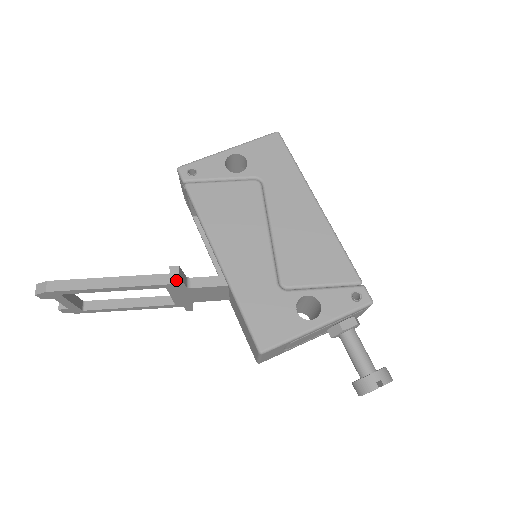
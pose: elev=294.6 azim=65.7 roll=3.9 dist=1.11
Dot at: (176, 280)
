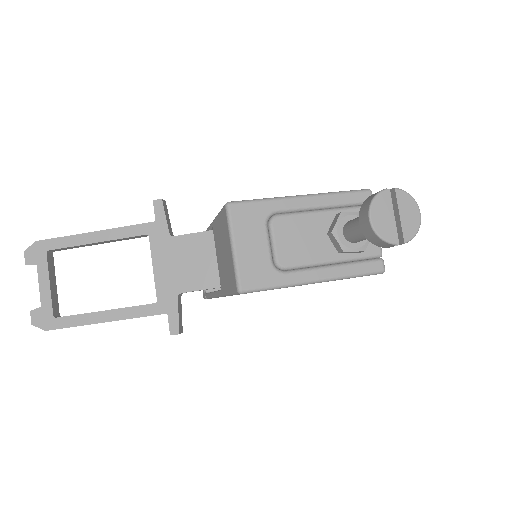
Dot at: (159, 209)
